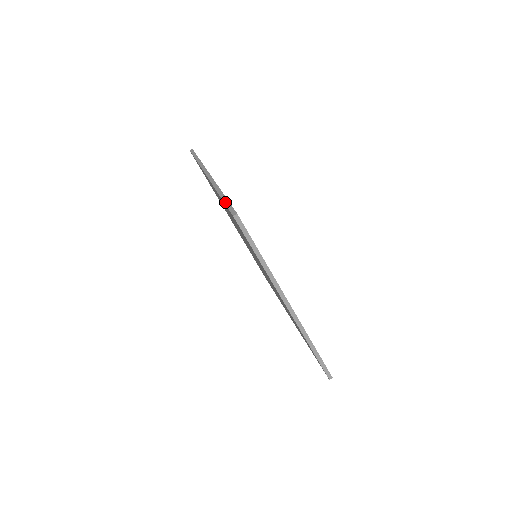
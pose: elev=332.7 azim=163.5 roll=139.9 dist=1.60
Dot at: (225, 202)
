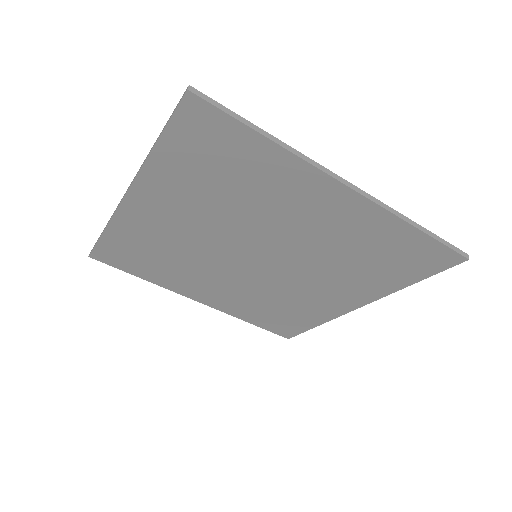
Dot at: (165, 125)
